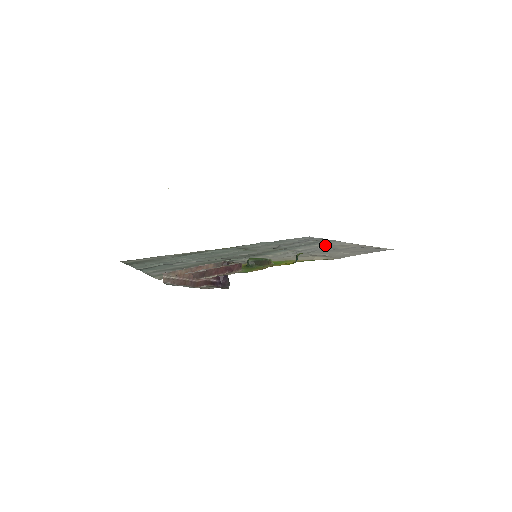
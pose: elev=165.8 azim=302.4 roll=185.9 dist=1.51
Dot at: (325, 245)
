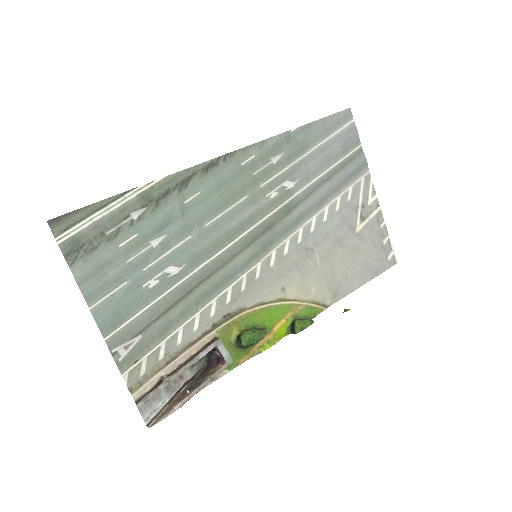
Dot at: (347, 200)
